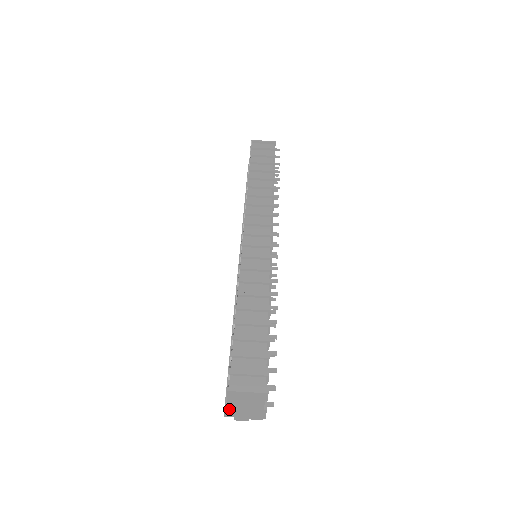
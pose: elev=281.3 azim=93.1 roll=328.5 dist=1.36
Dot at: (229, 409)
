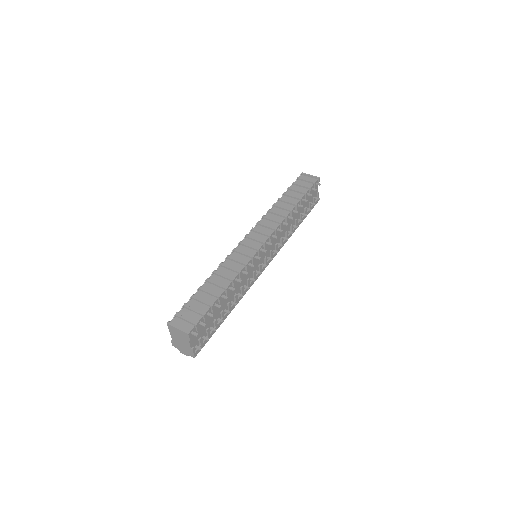
Dot at: (173, 340)
